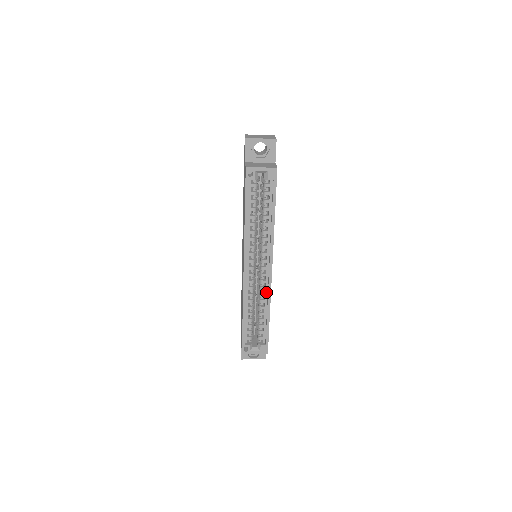
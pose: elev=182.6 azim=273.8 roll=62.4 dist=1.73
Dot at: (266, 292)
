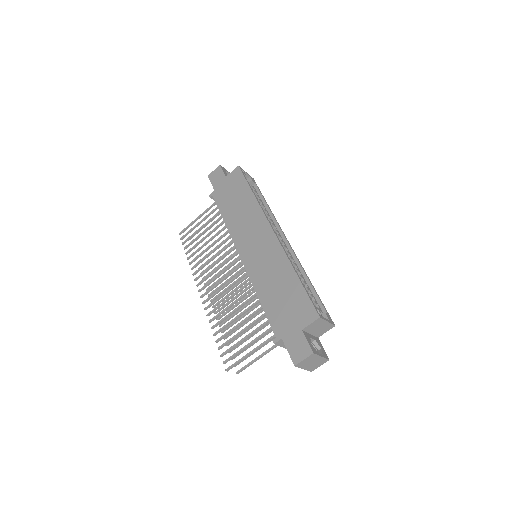
Dot at: (294, 262)
